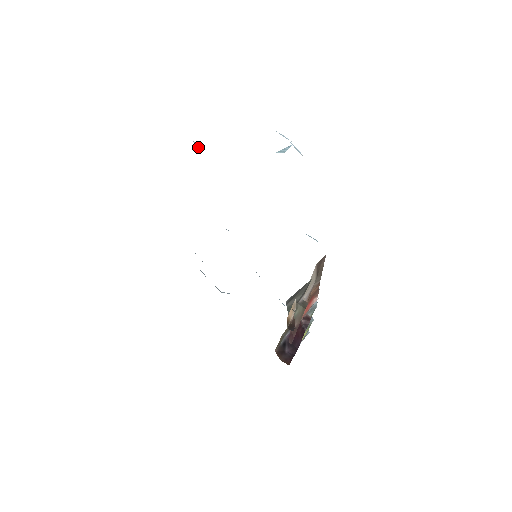
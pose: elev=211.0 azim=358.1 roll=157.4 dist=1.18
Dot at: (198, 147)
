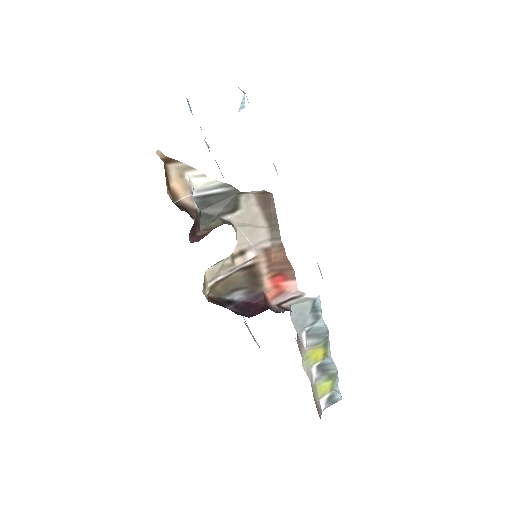
Dot at: (208, 145)
